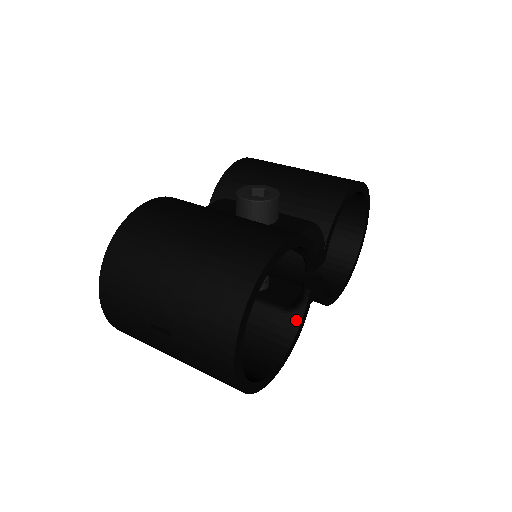
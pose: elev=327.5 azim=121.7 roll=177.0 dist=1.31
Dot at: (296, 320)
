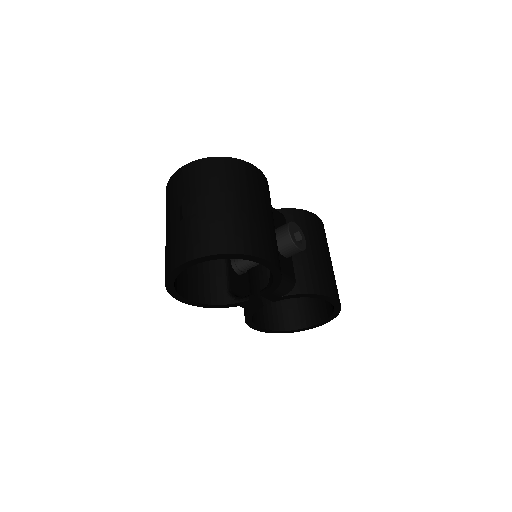
Dot at: (226, 301)
